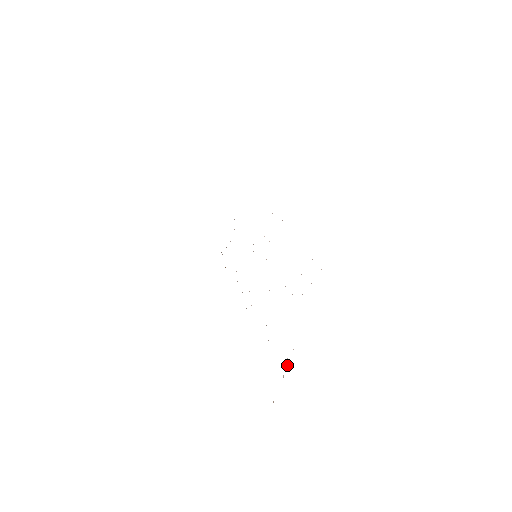
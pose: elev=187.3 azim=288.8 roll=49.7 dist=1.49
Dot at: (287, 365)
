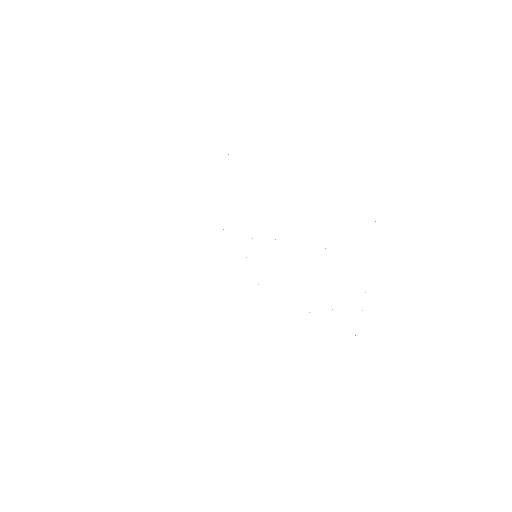
Dot at: occluded
